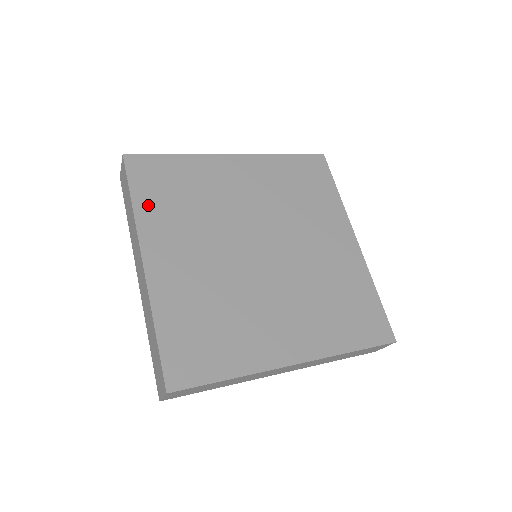
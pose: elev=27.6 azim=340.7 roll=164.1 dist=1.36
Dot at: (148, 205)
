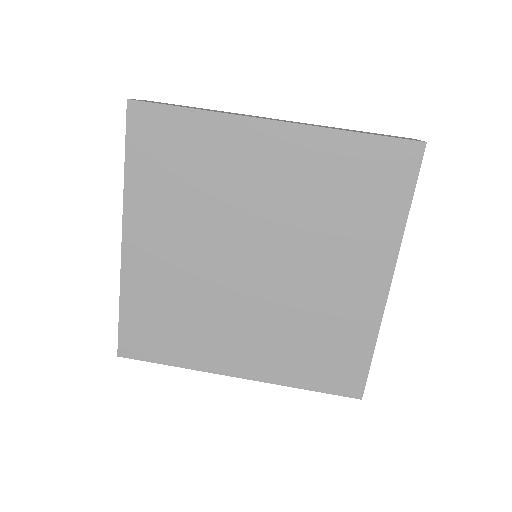
Dot at: (141, 177)
